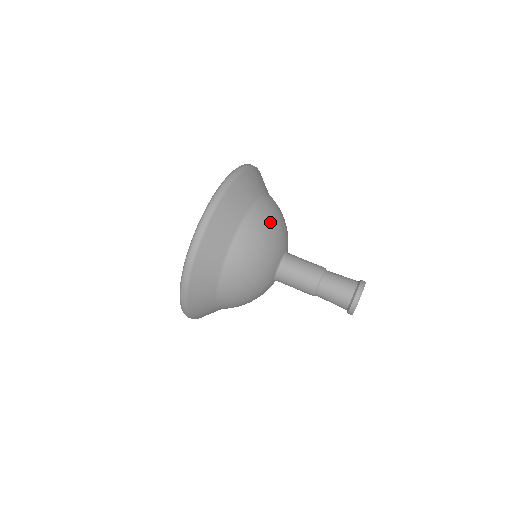
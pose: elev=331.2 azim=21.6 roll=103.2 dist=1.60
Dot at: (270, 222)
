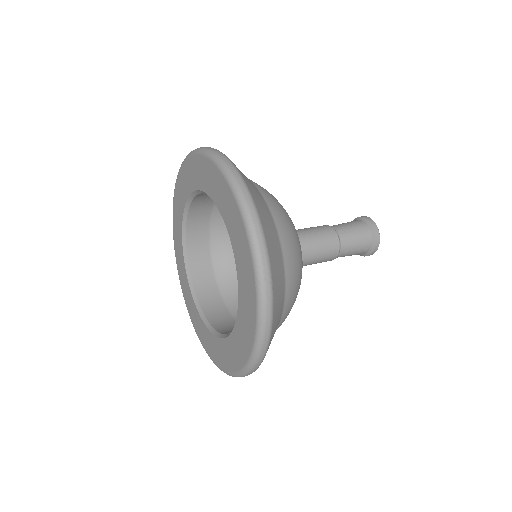
Dot at: (285, 213)
